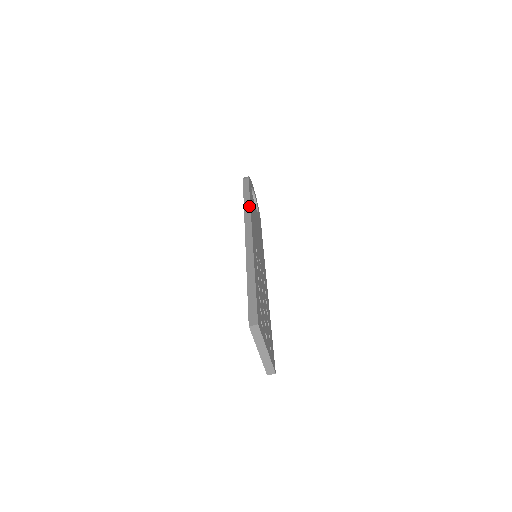
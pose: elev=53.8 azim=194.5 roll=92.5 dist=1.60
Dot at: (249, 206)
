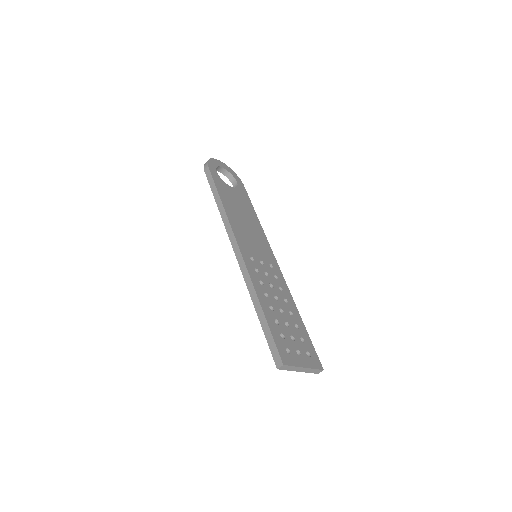
Dot at: (223, 210)
